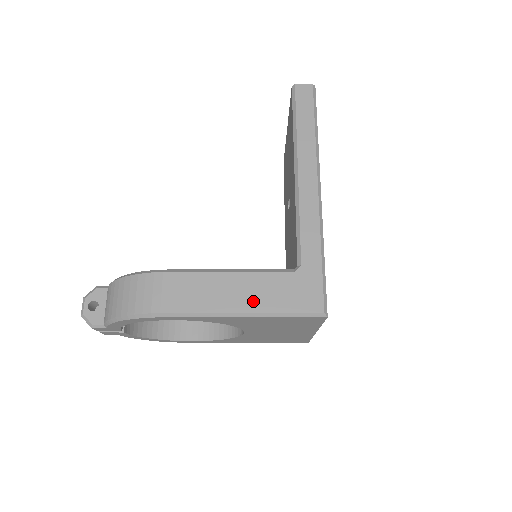
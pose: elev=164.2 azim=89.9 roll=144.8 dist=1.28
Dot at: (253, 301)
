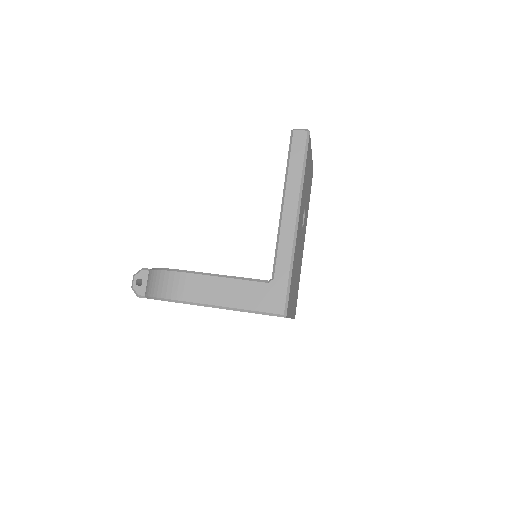
Dot at: (237, 300)
